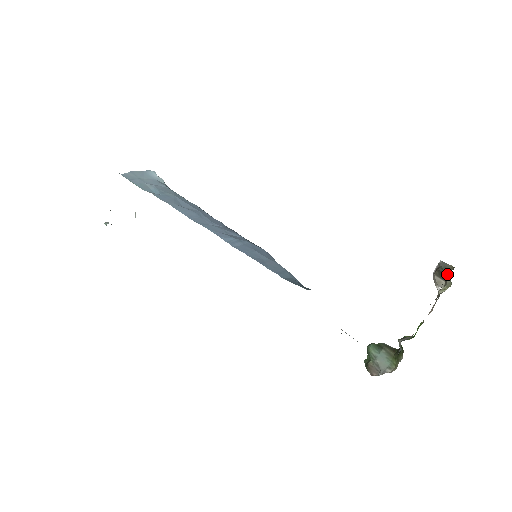
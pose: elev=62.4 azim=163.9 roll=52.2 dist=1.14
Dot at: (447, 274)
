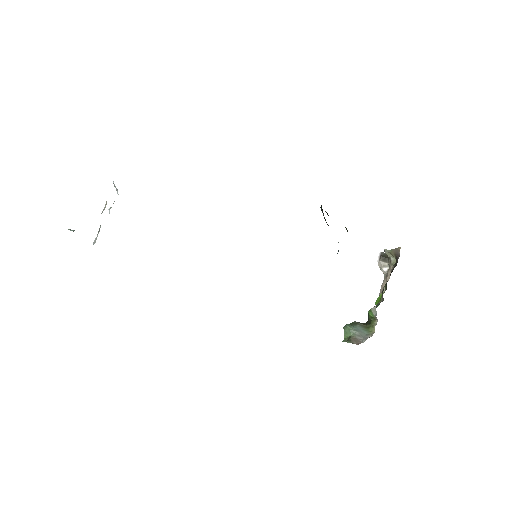
Dot at: (389, 257)
